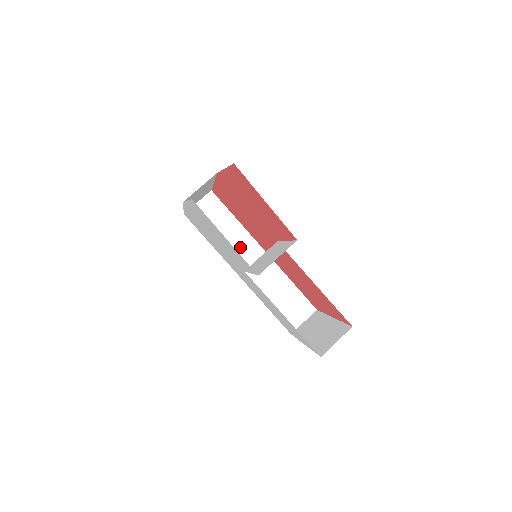
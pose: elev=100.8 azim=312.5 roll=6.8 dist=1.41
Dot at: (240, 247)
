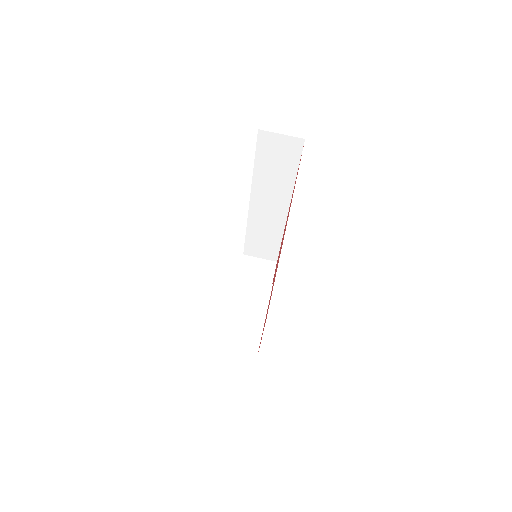
Dot at: (274, 191)
